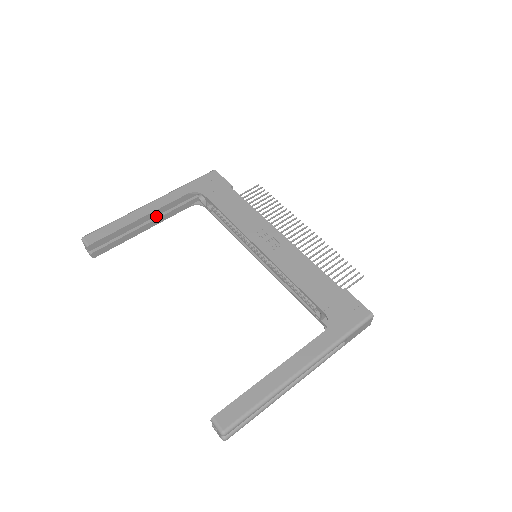
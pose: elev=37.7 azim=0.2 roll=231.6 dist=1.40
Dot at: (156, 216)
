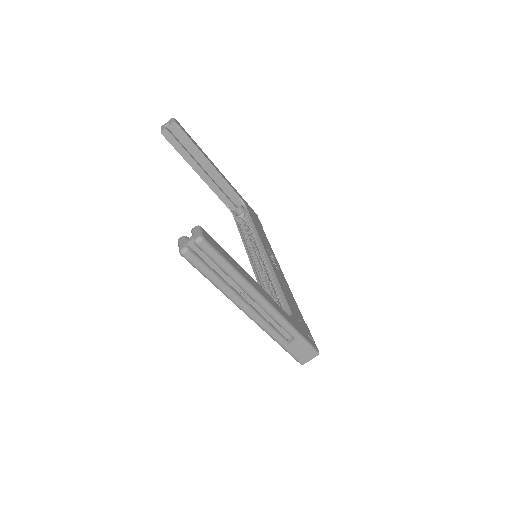
Dot at: (211, 177)
